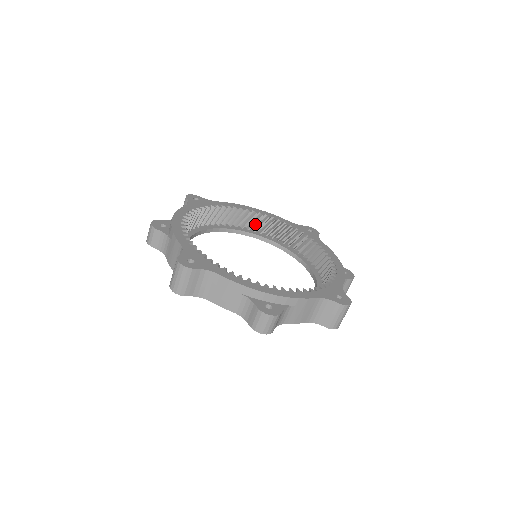
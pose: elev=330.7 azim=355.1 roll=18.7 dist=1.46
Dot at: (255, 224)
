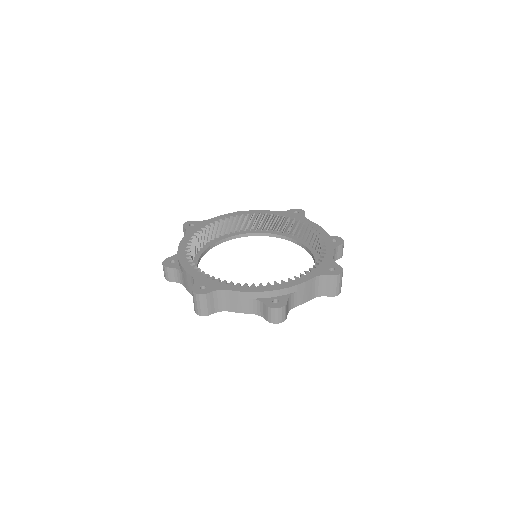
Dot at: (248, 224)
